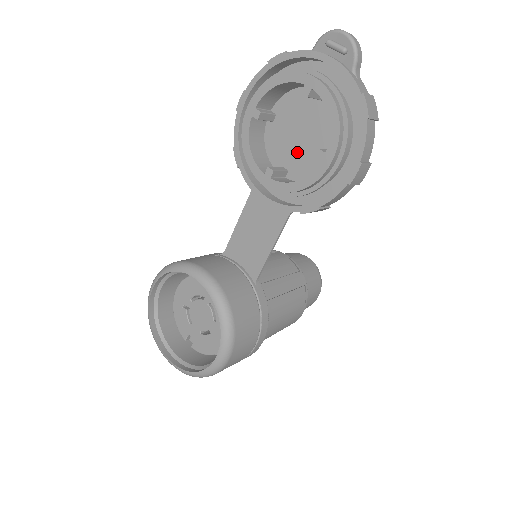
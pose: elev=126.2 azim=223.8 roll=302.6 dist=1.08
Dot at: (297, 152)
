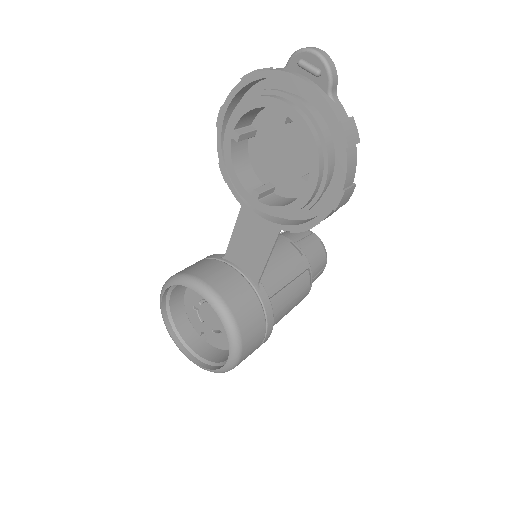
Dot at: (282, 169)
